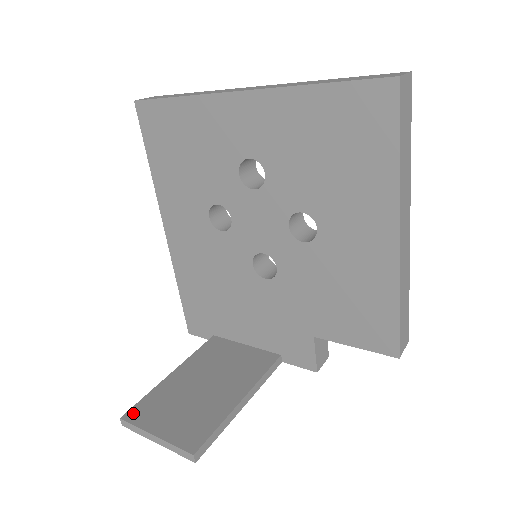
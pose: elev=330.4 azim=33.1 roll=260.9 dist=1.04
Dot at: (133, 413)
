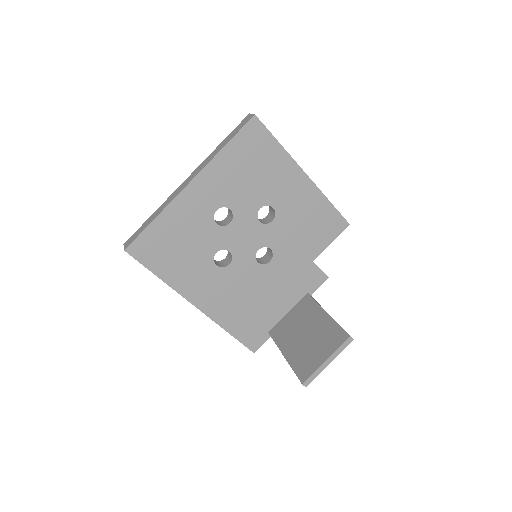
Dot at: (303, 376)
